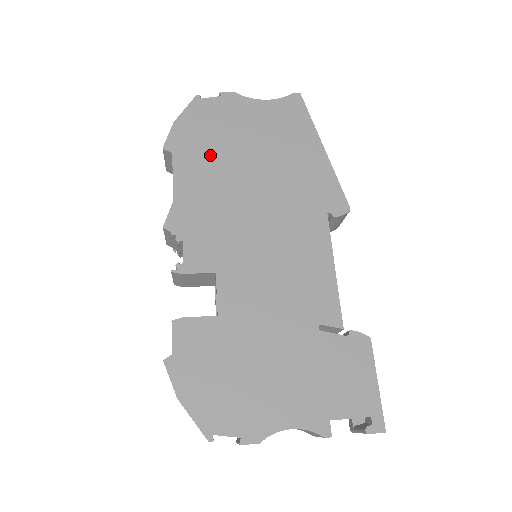
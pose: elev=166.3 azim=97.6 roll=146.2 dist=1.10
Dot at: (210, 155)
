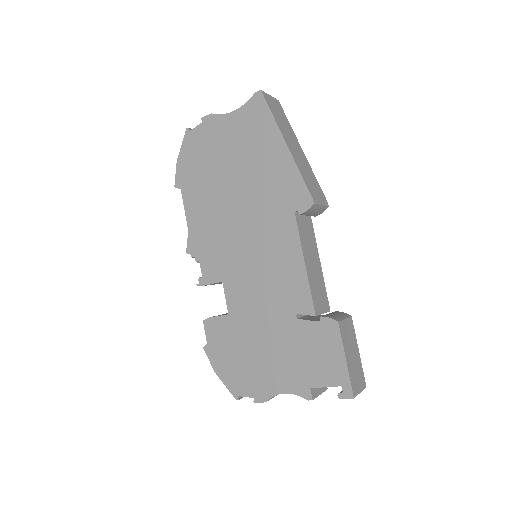
Dot at: (204, 183)
